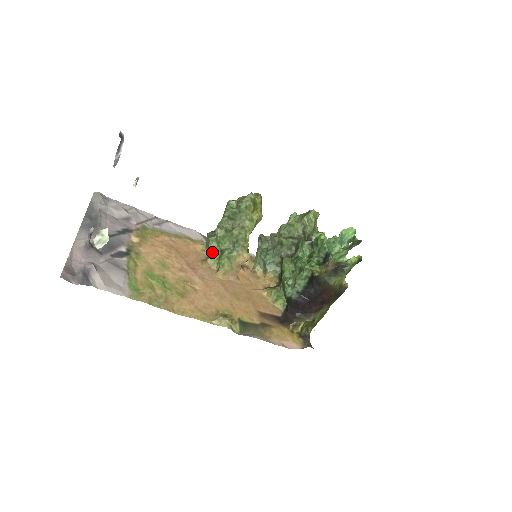
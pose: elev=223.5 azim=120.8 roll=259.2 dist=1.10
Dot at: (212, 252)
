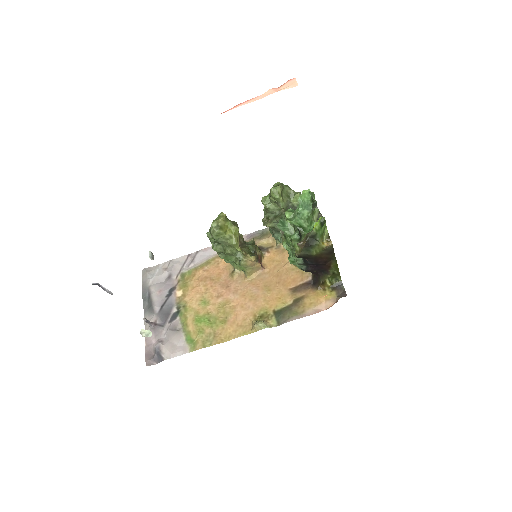
Dot at: (233, 264)
